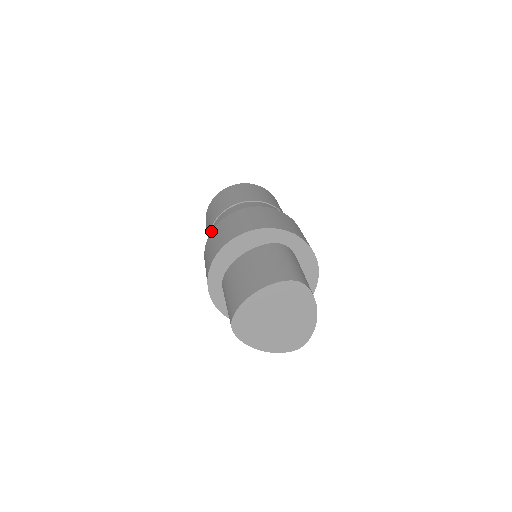
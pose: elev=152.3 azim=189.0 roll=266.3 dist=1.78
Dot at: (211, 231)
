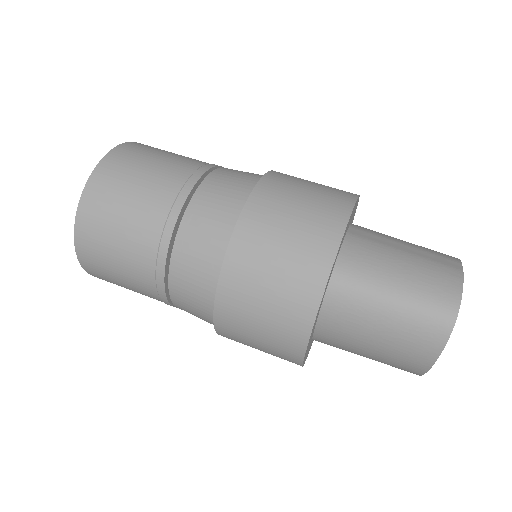
Dot at: occluded
